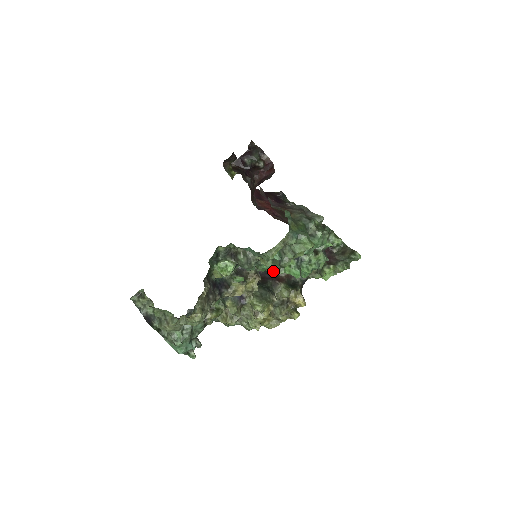
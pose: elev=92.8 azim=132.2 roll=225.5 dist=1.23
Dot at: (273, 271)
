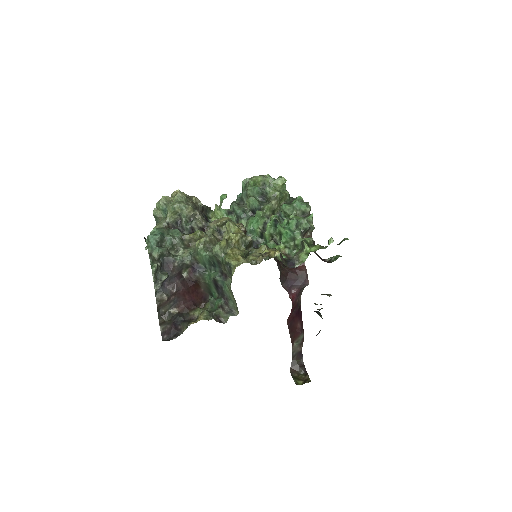
Dot at: (265, 260)
